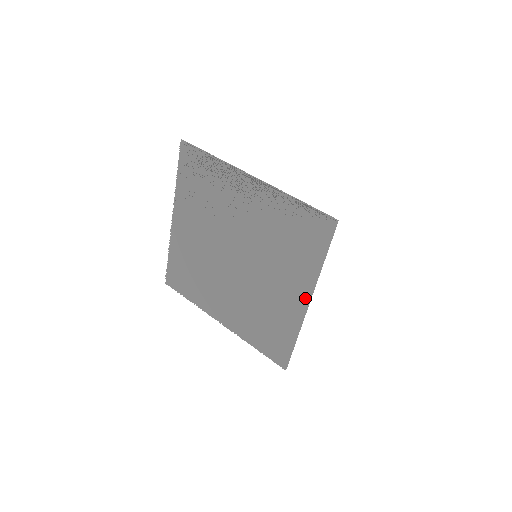
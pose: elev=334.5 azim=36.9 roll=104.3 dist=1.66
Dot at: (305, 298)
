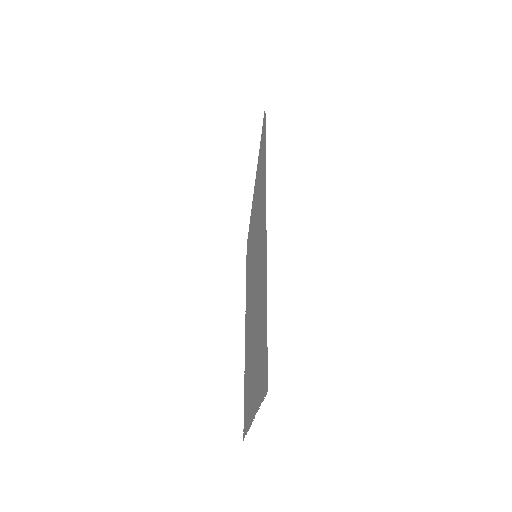
Dot at: (265, 221)
